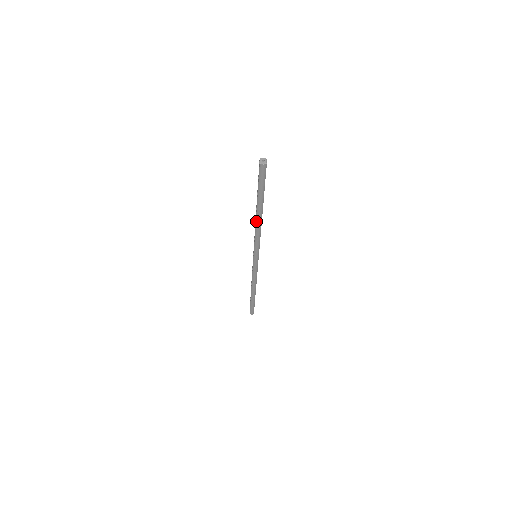
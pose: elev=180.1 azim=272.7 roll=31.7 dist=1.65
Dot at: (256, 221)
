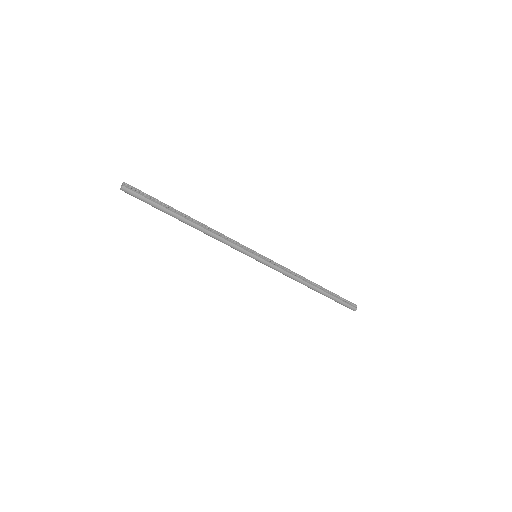
Dot at: occluded
